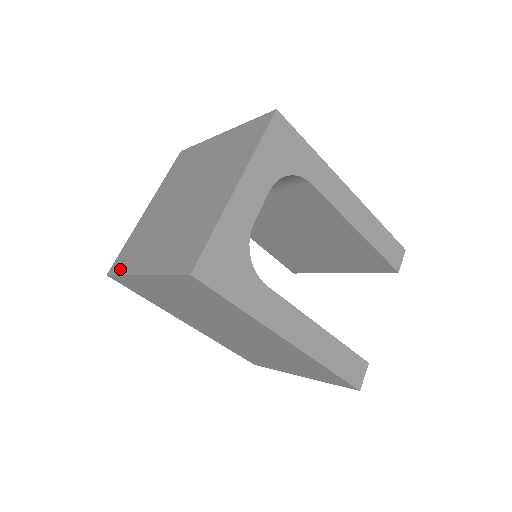
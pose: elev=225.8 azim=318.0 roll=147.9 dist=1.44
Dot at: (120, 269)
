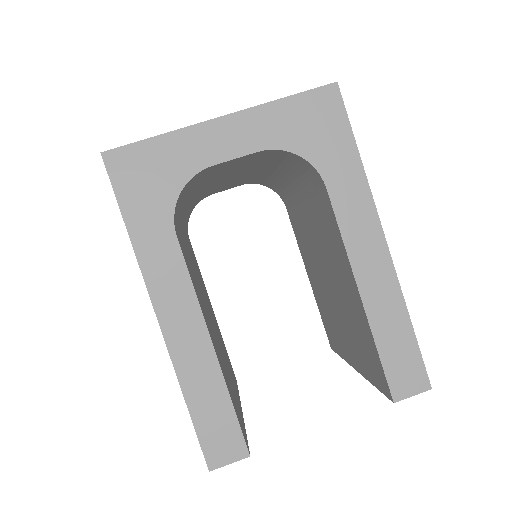
Dot at: occluded
